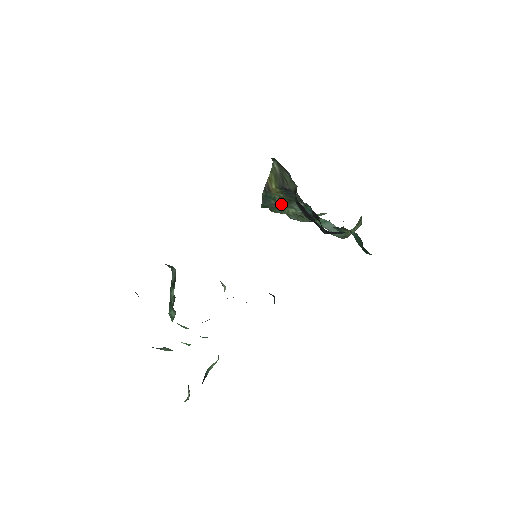
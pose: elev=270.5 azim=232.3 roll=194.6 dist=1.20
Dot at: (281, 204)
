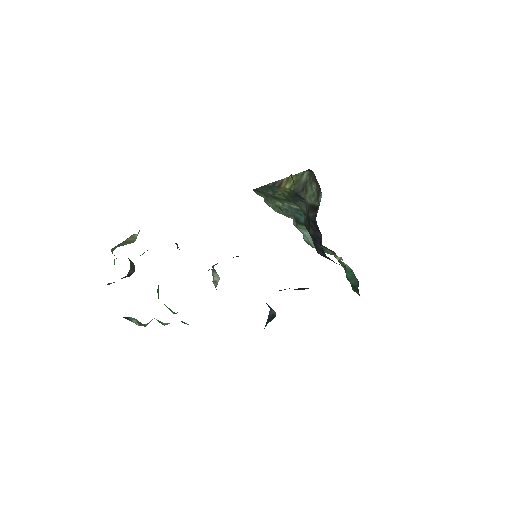
Dot at: (276, 197)
